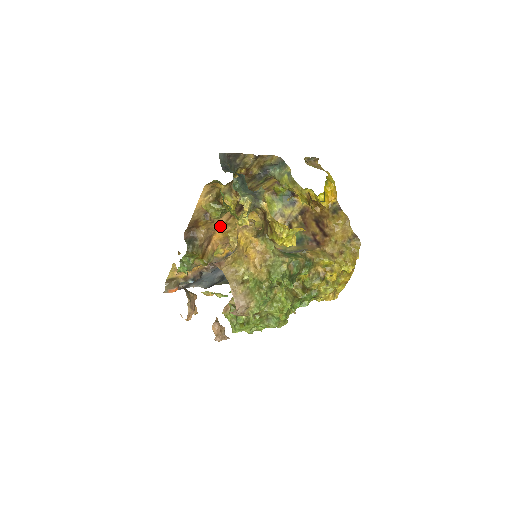
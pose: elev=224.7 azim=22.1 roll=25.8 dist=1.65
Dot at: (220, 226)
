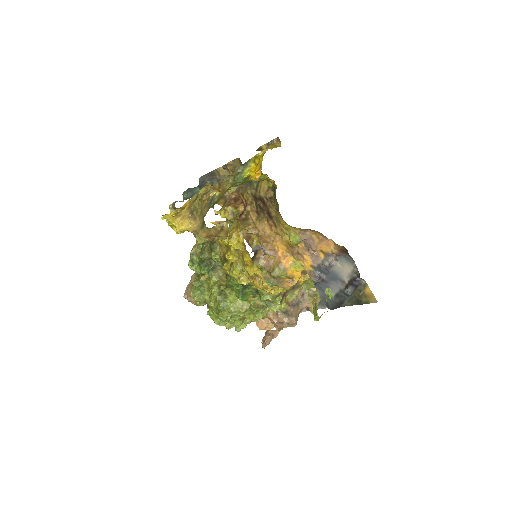
Dot at: (273, 238)
